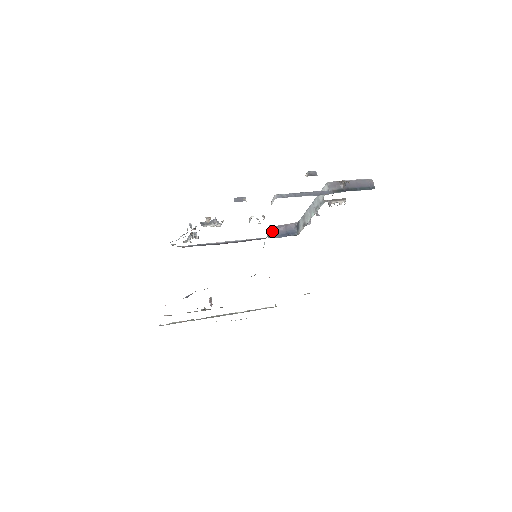
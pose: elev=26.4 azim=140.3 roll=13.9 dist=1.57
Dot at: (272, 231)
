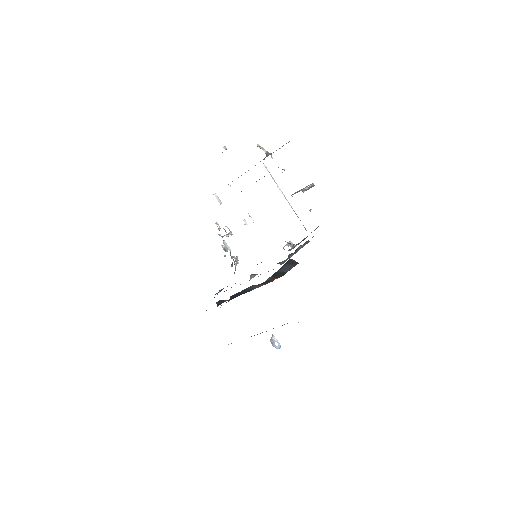
Dot at: (293, 247)
